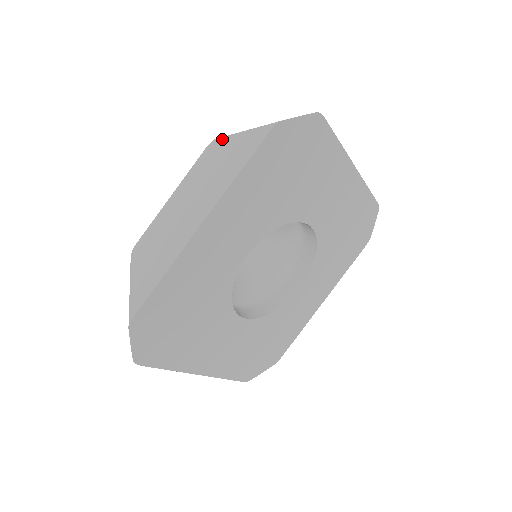
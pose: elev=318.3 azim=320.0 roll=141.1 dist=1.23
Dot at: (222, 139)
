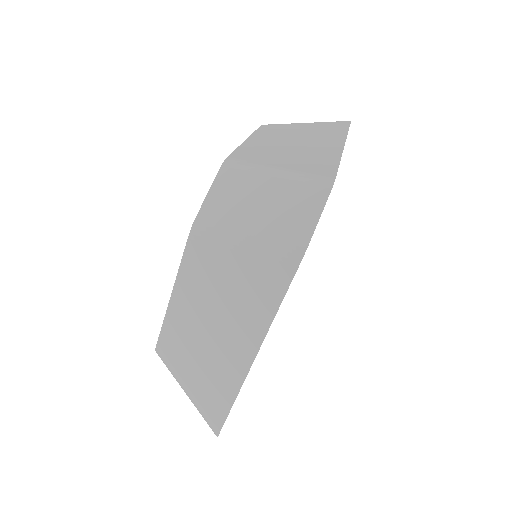
Dot at: (211, 235)
